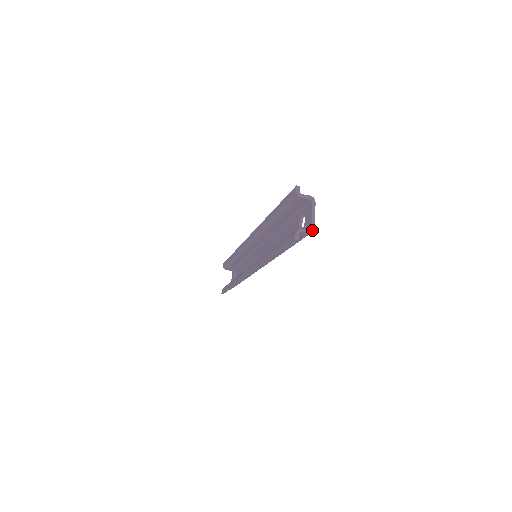
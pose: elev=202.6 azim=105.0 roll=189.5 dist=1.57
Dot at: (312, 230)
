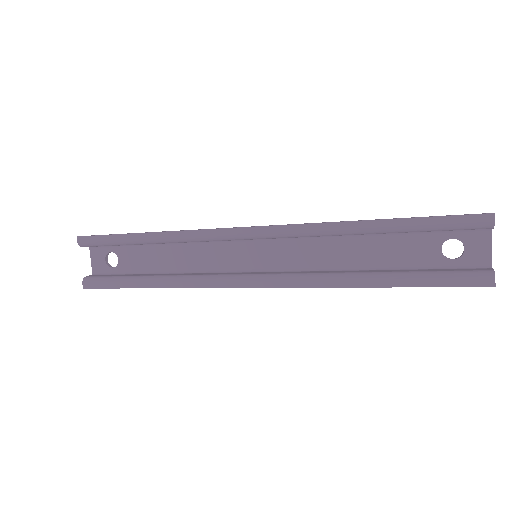
Dot at: (492, 268)
